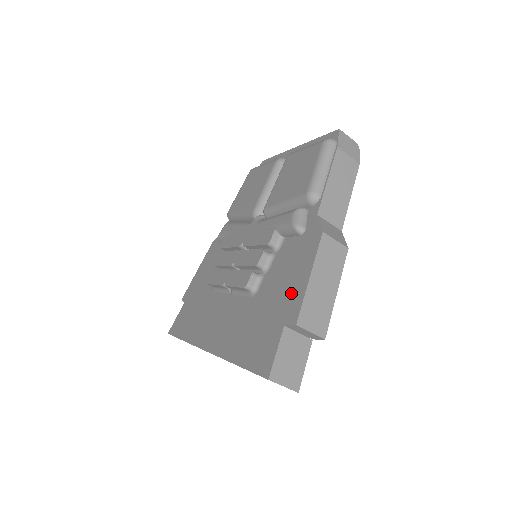
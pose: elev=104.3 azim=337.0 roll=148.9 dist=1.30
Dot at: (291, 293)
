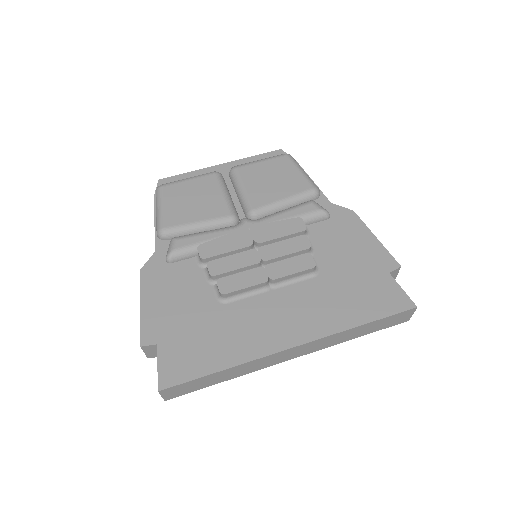
Dot at: (369, 253)
